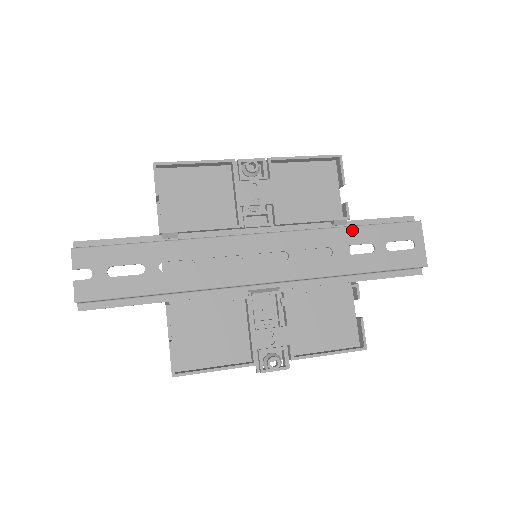
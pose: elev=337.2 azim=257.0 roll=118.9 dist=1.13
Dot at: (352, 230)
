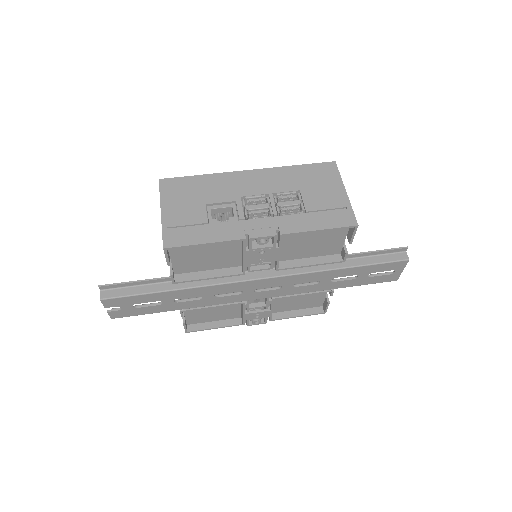
Dot at: (343, 270)
